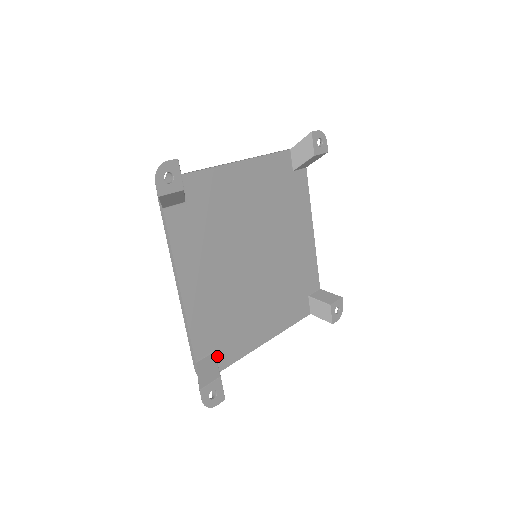
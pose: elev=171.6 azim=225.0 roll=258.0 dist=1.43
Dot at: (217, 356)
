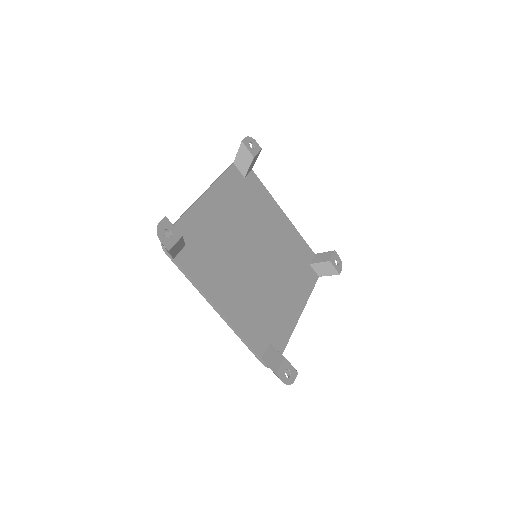
Dot at: (273, 346)
